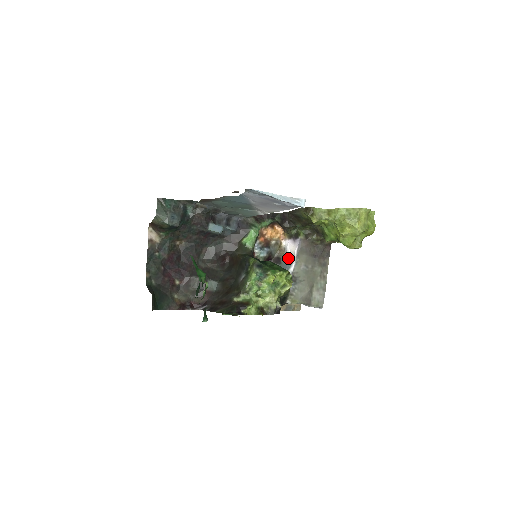
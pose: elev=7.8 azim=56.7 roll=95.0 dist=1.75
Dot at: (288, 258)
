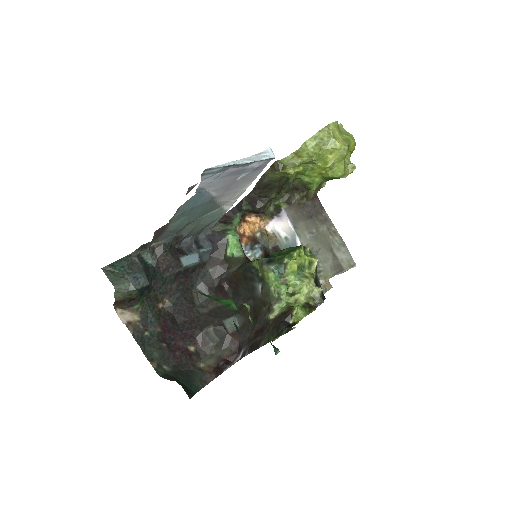
Dot at: (286, 239)
